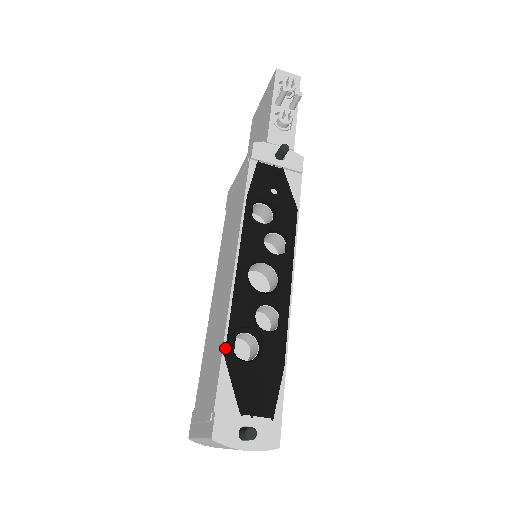
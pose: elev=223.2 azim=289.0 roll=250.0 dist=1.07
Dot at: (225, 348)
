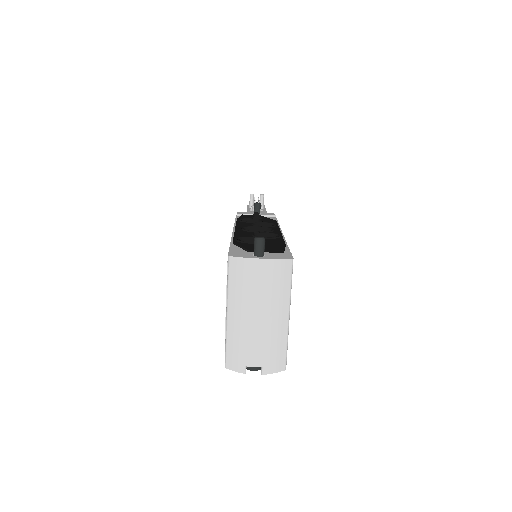
Dot at: (232, 242)
